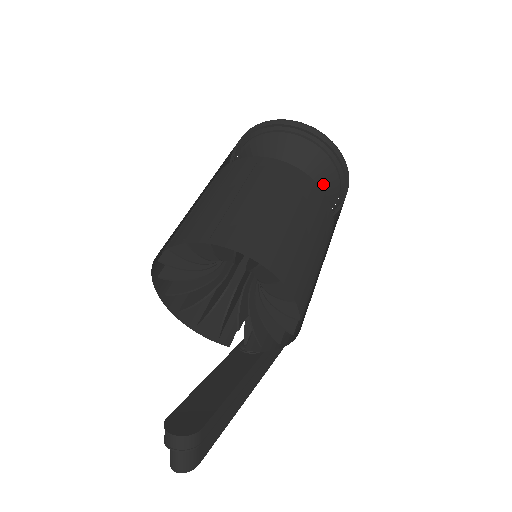
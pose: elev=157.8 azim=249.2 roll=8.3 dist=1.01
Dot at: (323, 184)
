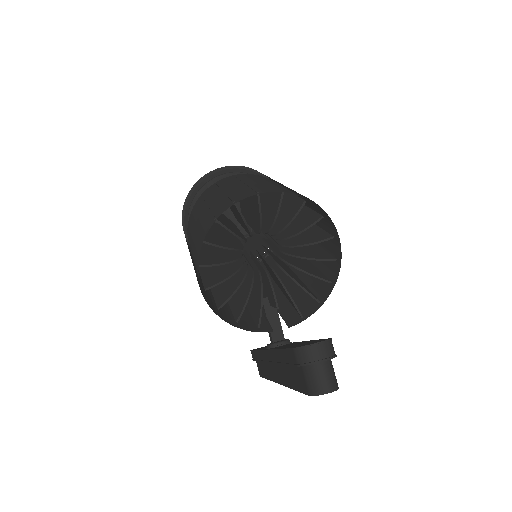
Dot at: occluded
